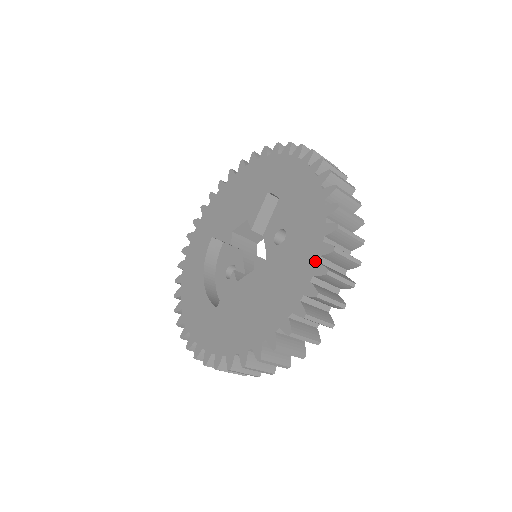
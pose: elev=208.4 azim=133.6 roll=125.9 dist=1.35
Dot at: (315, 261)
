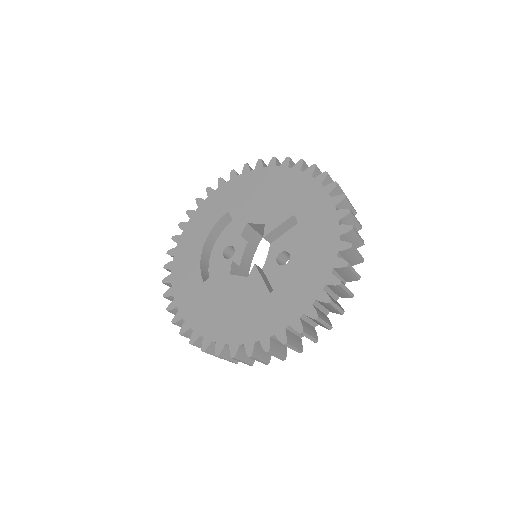
Dot at: (298, 315)
